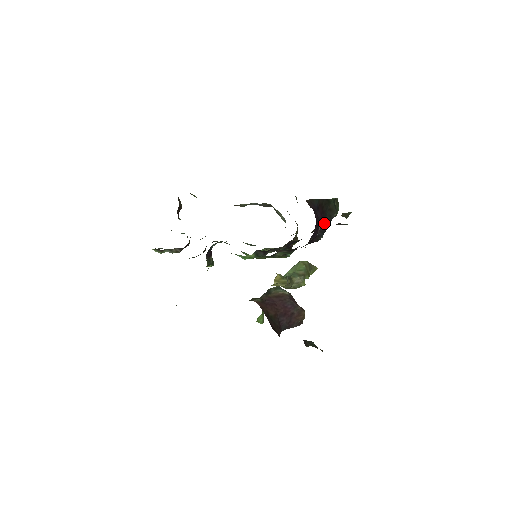
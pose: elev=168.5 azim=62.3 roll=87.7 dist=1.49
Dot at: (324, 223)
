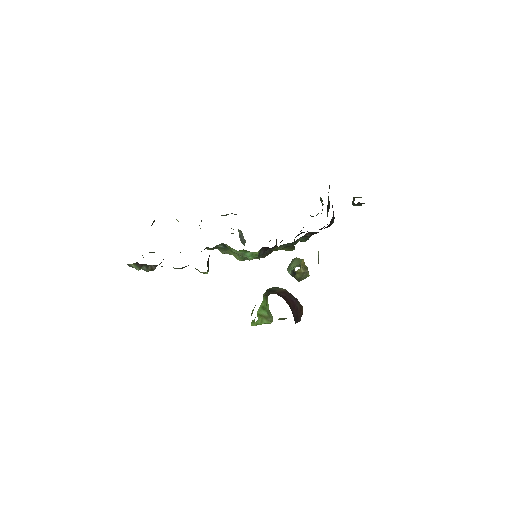
Dot at: occluded
